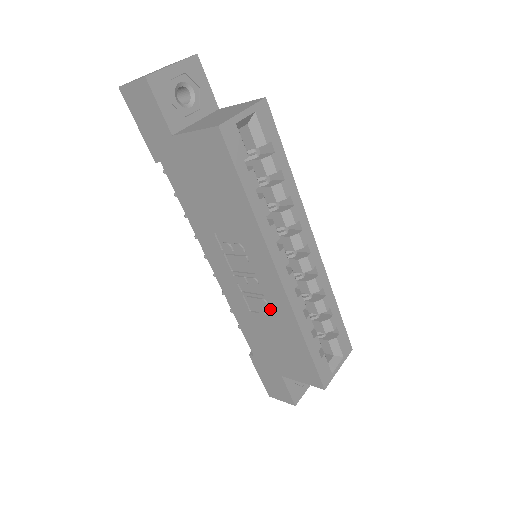
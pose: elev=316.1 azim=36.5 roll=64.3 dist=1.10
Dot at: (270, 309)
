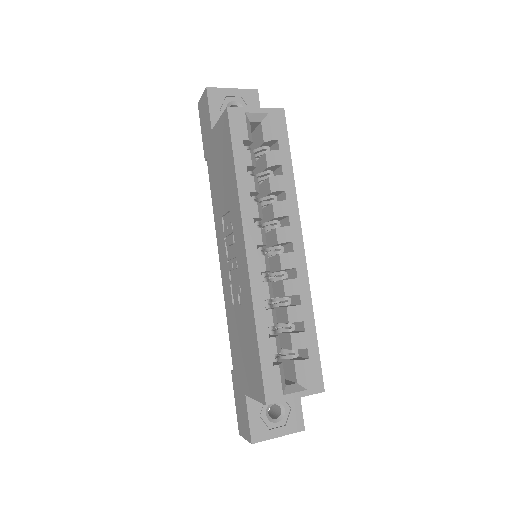
Dot at: (242, 297)
